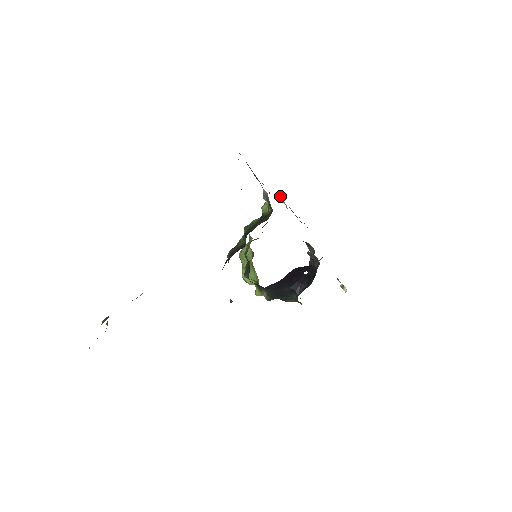
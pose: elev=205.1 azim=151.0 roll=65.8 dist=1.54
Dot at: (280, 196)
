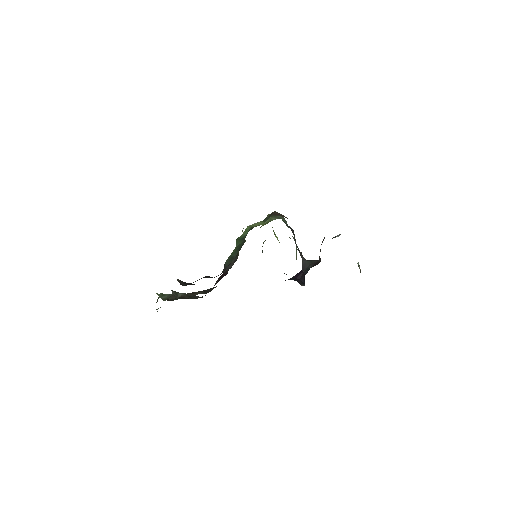
Dot at: occluded
